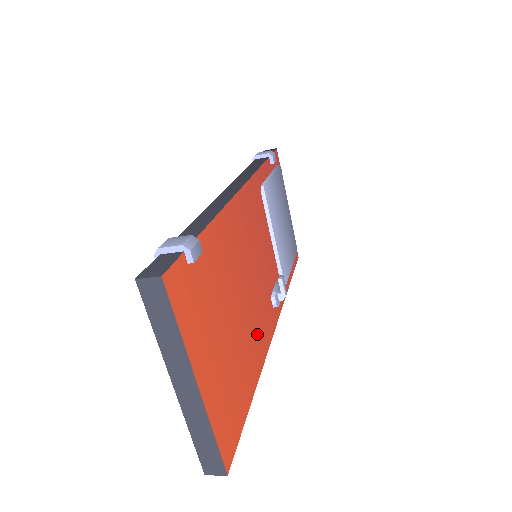
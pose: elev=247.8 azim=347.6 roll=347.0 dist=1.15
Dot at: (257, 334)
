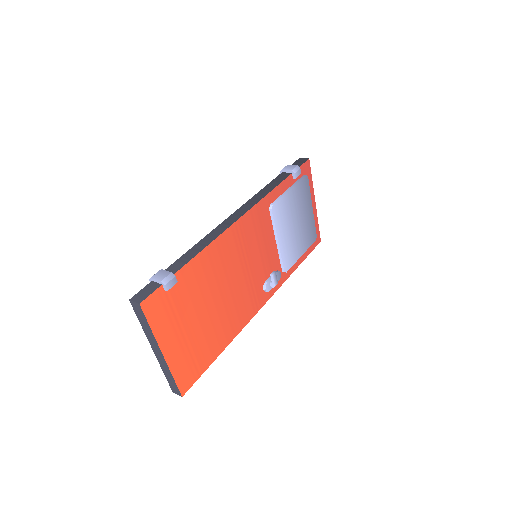
Dot at: (236, 314)
